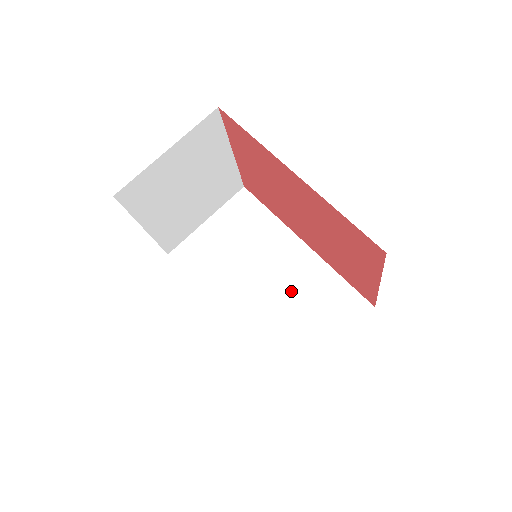
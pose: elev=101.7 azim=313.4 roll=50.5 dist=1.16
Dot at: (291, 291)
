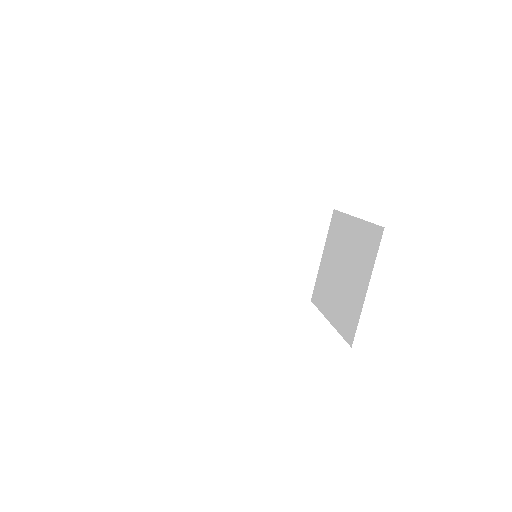
Dot at: (269, 238)
